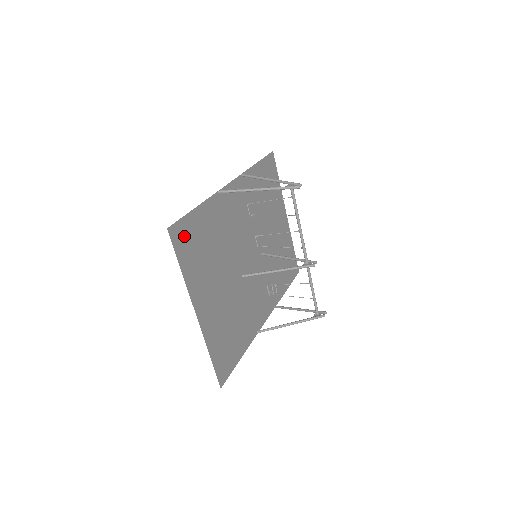
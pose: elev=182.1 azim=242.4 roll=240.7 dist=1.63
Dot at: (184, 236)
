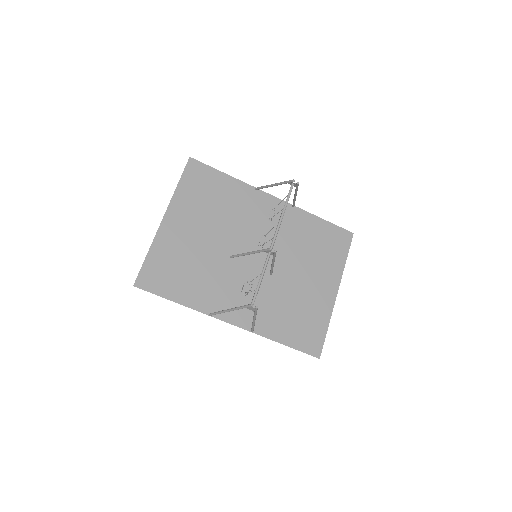
Dot at: (199, 174)
